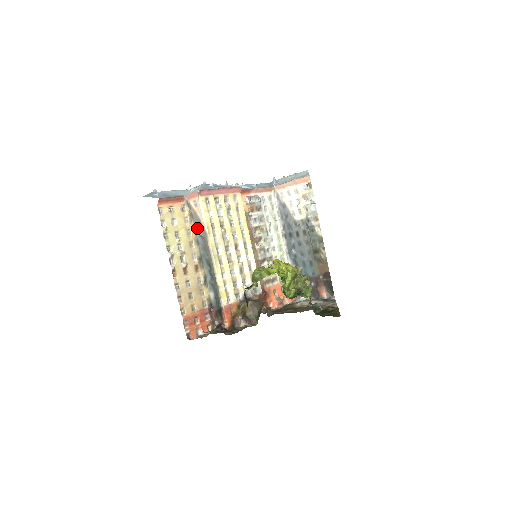
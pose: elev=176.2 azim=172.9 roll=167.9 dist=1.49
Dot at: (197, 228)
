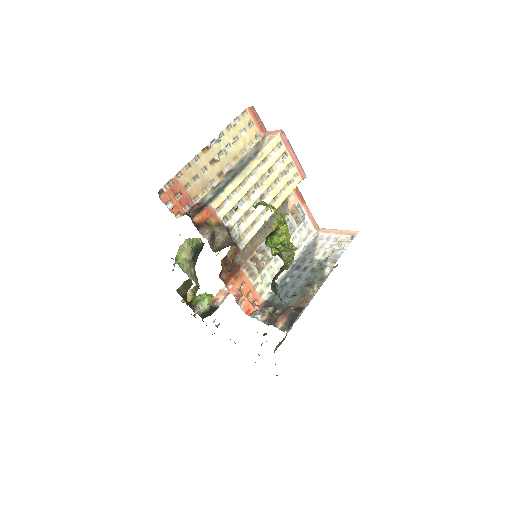
Dot at: (253, 152)
